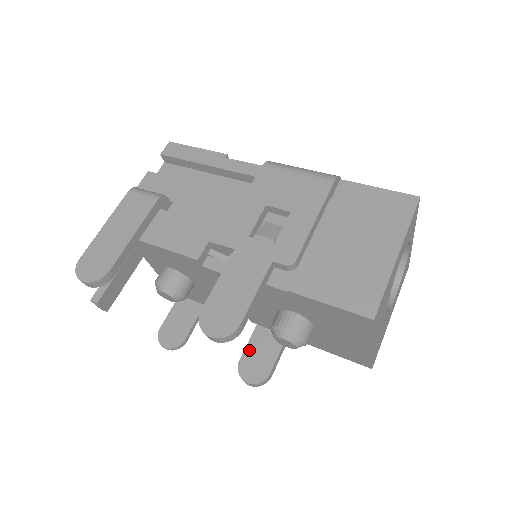
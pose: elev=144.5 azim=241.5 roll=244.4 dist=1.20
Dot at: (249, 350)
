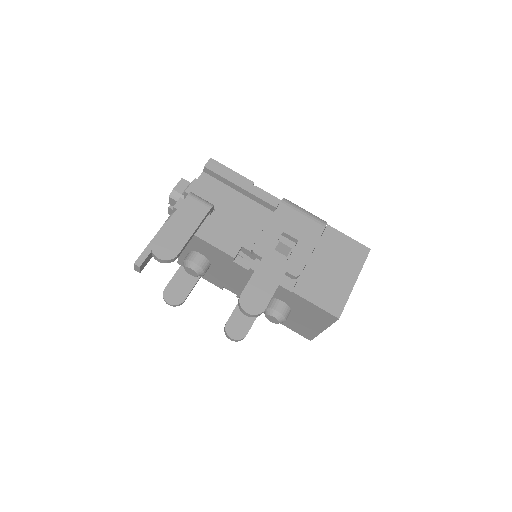
Dot at: (234, 316)
